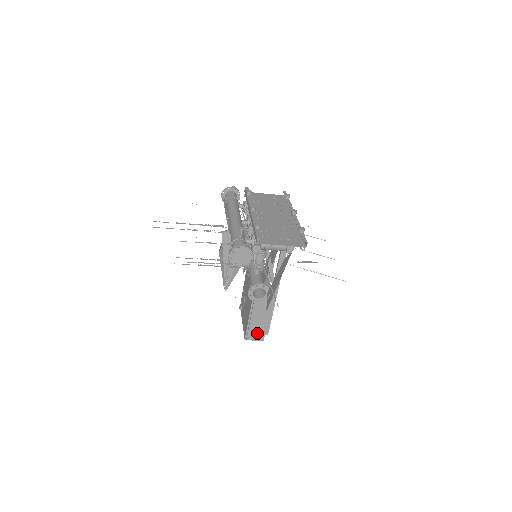
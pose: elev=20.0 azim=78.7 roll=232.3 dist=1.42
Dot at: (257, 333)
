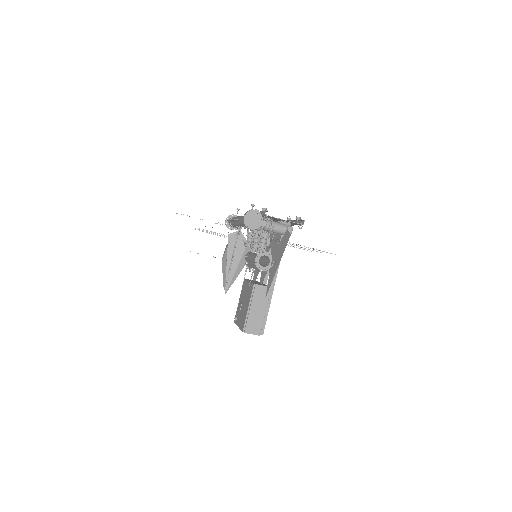
Dot at: (255, 325)
